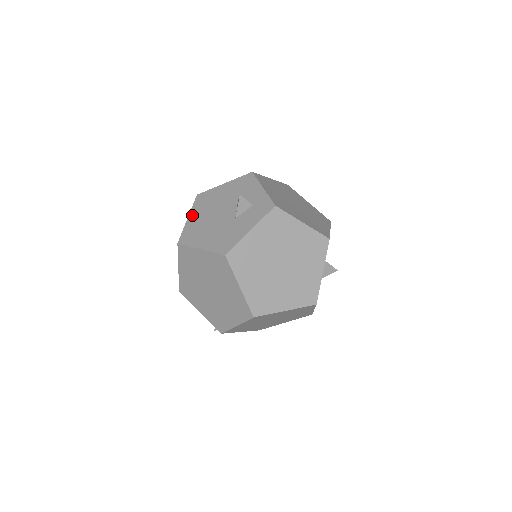
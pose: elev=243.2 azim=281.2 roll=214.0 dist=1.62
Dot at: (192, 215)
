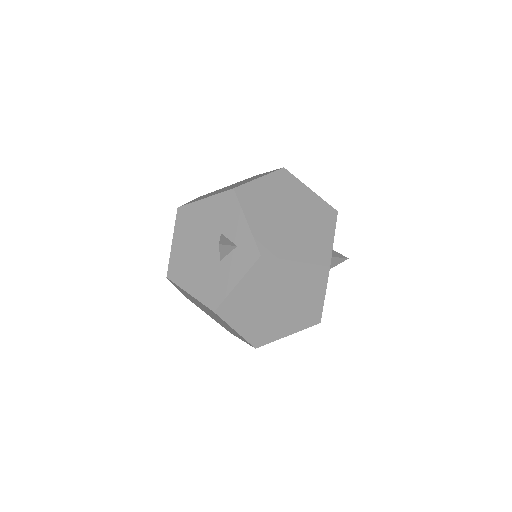
Dot at: (176, 240)
